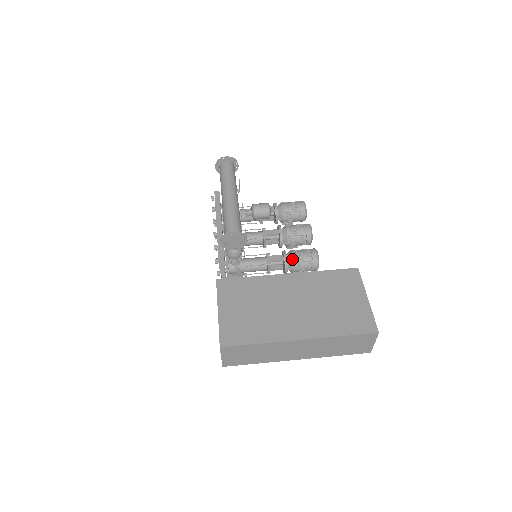
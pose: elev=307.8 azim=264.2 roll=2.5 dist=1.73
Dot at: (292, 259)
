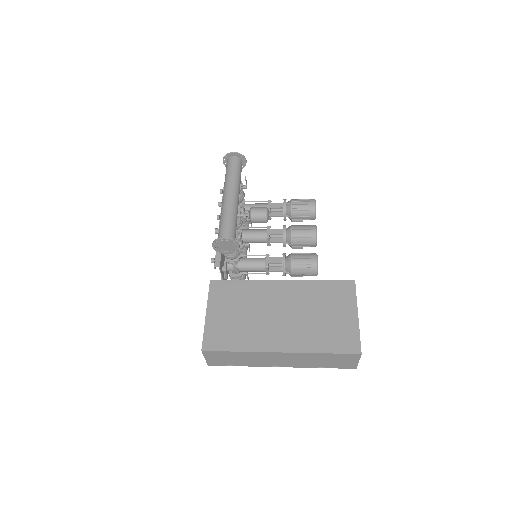
Dot at: (290, 263)
